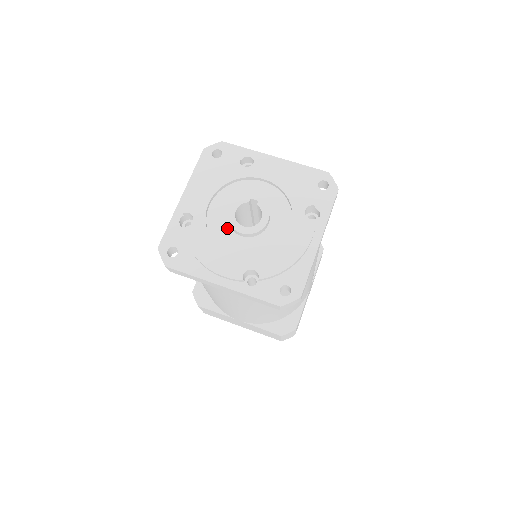
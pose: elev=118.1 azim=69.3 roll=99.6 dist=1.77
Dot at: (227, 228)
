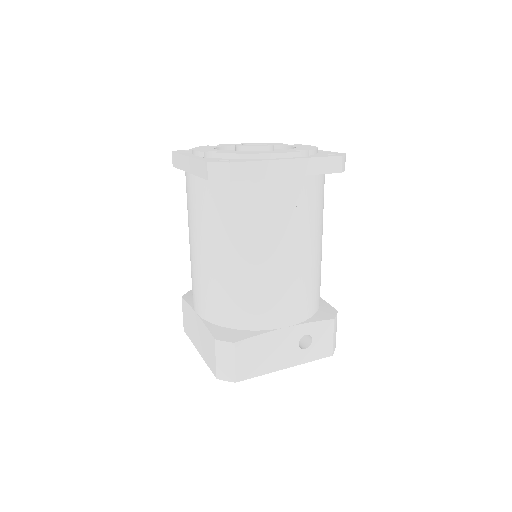
Dot at: occluded
